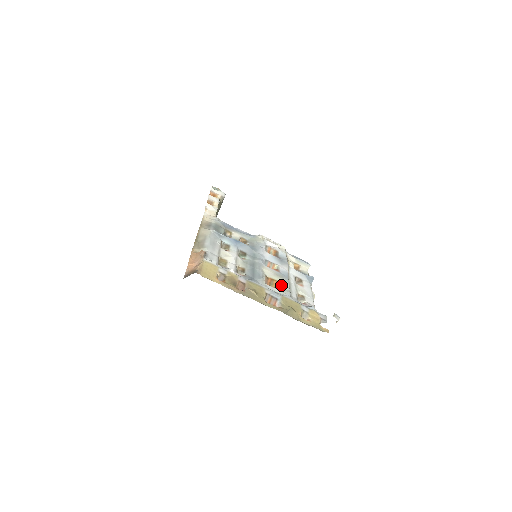
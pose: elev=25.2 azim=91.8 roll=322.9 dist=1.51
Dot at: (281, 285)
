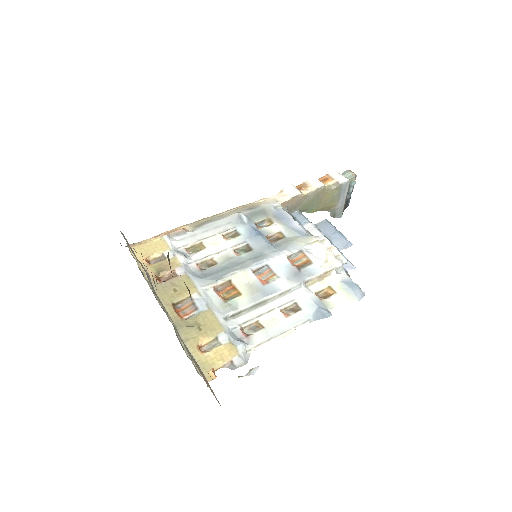
Dot at: (235, 298)
